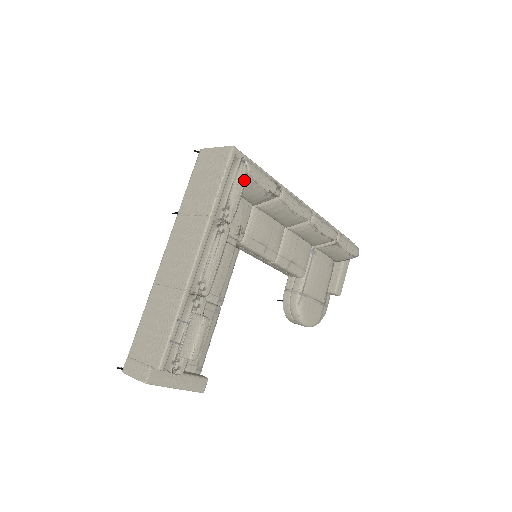
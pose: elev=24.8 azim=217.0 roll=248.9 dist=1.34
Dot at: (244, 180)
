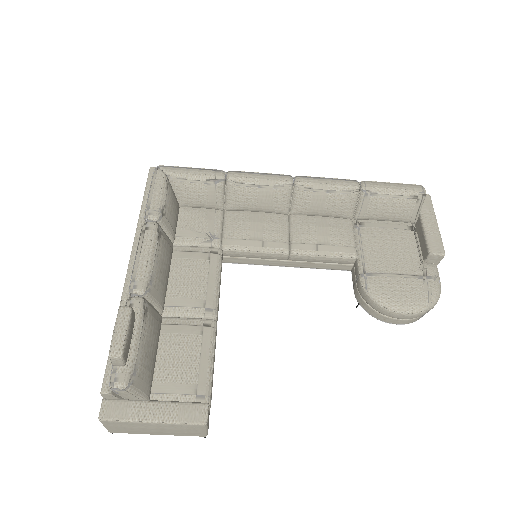
Dot at: (162, 181)
